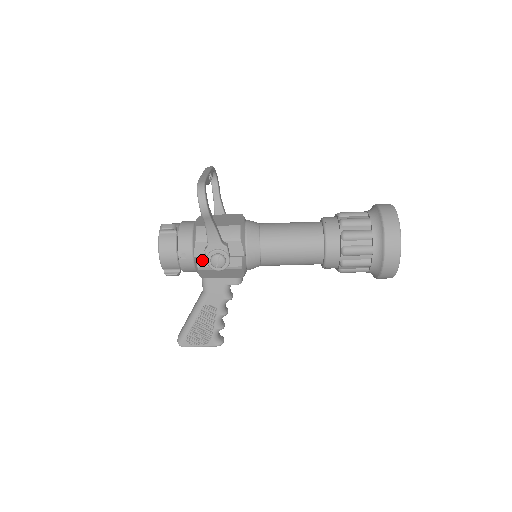
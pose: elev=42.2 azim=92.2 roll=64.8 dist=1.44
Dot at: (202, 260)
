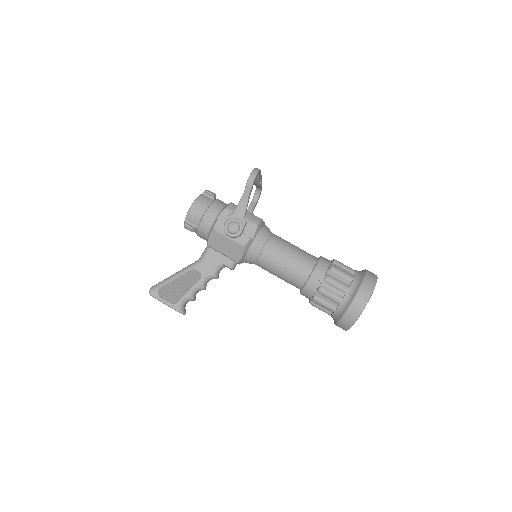
Dot at: (221, 223)
